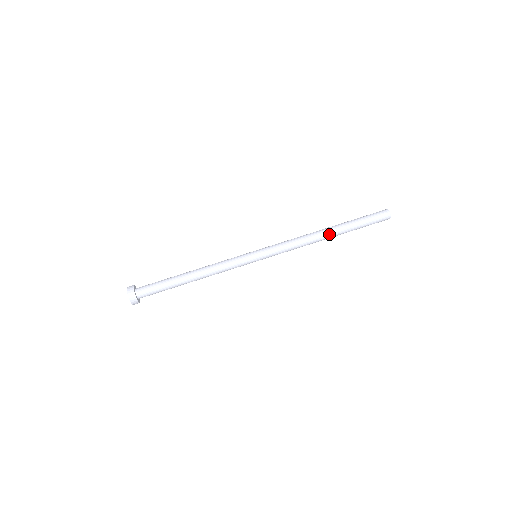
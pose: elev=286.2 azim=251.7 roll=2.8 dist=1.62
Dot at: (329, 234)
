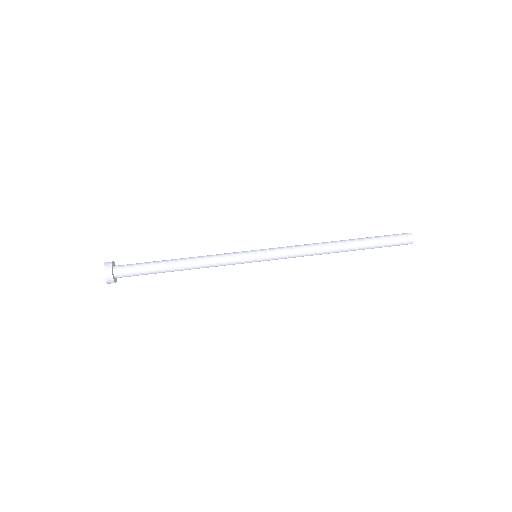
Dot at: (342, 248)
